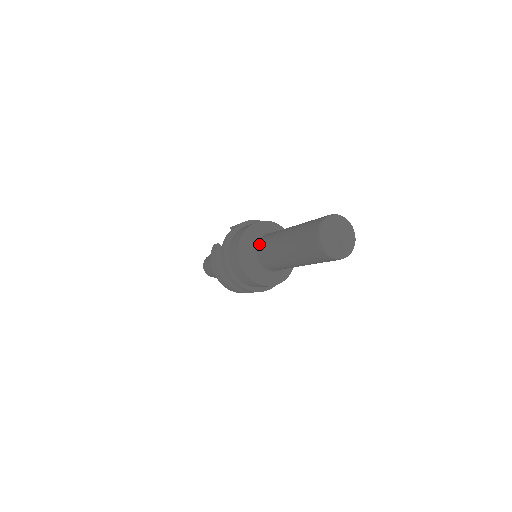
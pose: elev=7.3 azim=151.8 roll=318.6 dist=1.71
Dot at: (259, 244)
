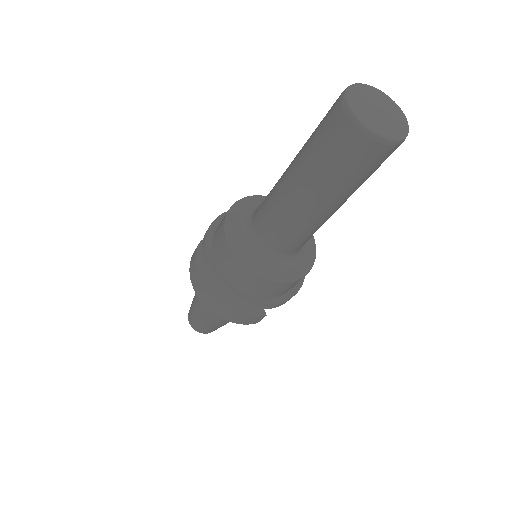
Dot at: occluded
